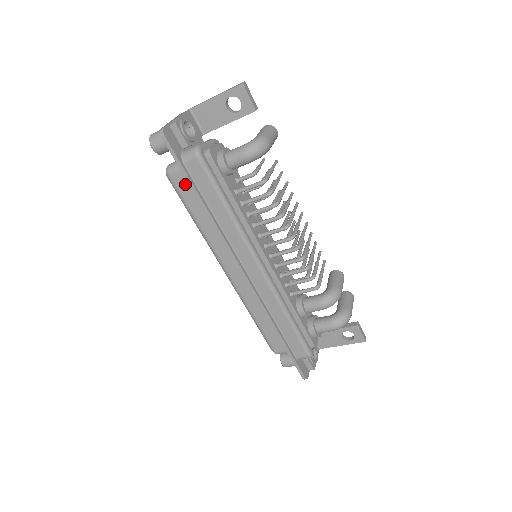
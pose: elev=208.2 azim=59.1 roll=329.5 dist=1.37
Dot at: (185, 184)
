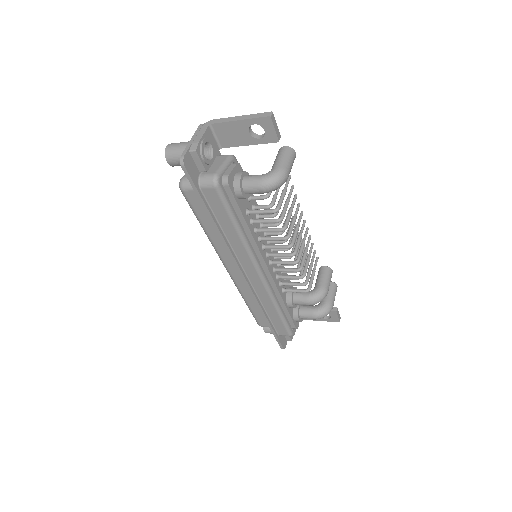
Dot at: (198, 200)
